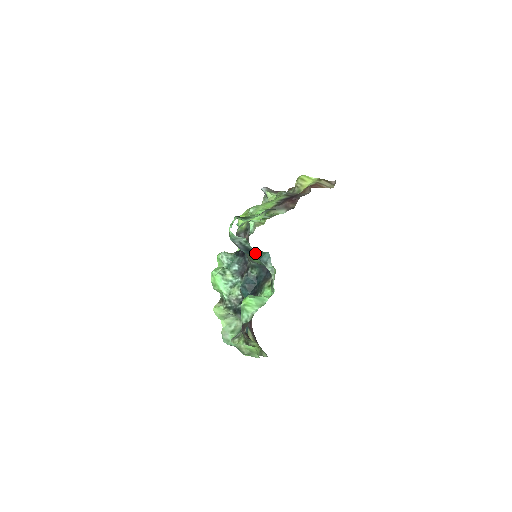
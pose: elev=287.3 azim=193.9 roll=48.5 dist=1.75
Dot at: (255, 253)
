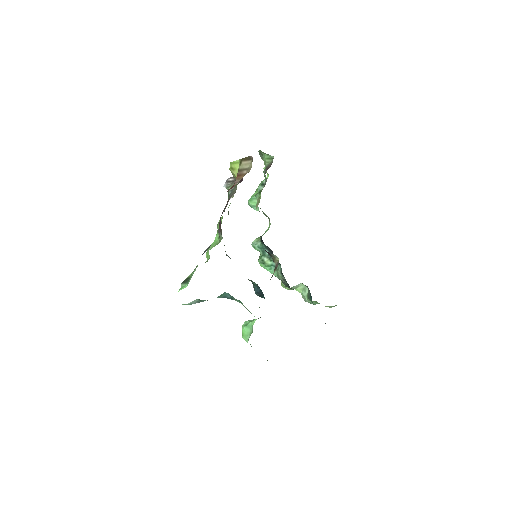
Dot at: occluded
